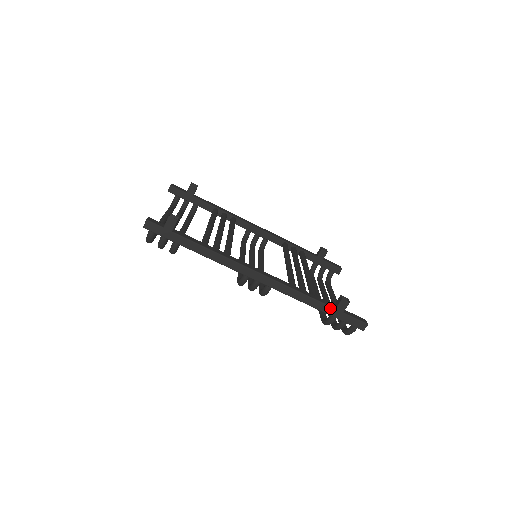
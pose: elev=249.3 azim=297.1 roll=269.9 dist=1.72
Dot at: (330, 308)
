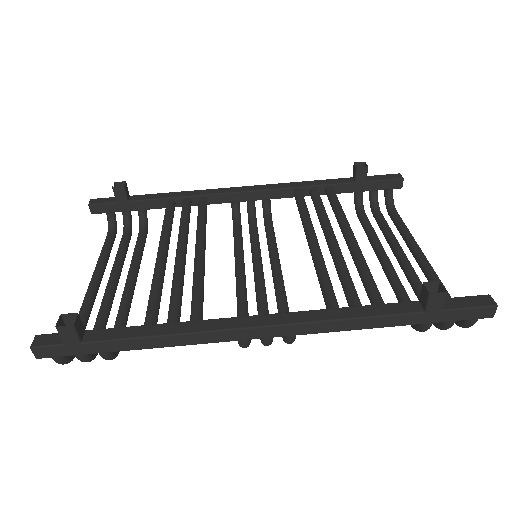
Dot at: (414, 315)
